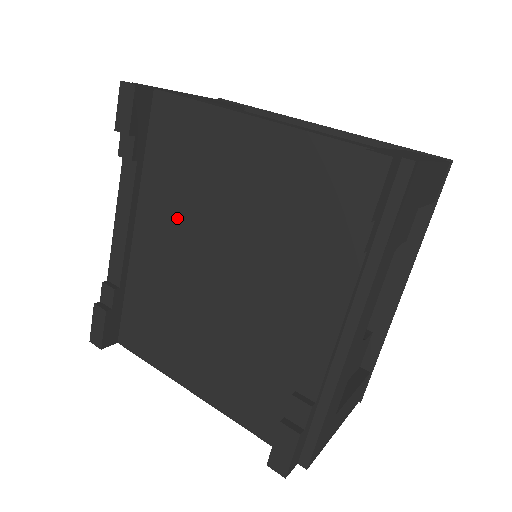
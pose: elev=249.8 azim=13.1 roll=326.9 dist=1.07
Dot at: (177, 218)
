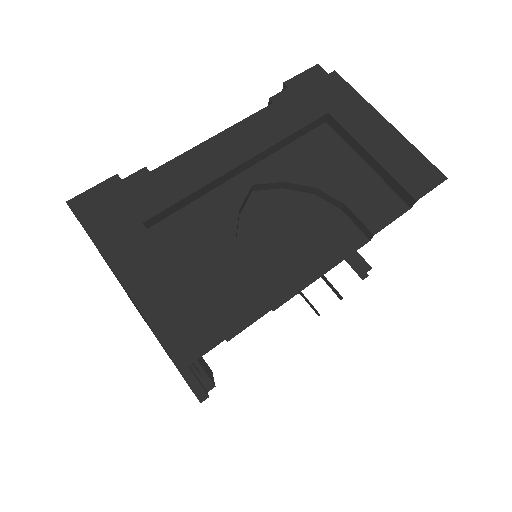
Dot at: occluded
